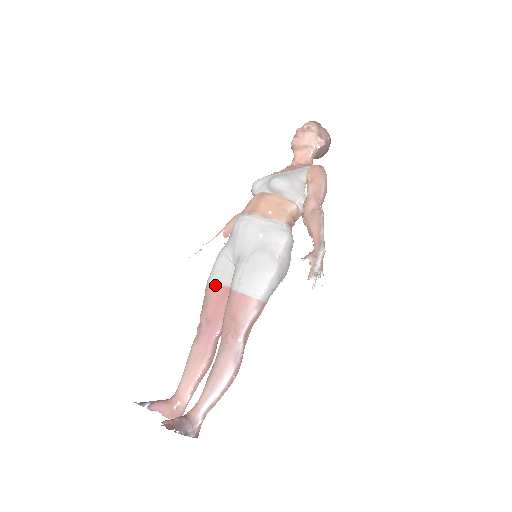
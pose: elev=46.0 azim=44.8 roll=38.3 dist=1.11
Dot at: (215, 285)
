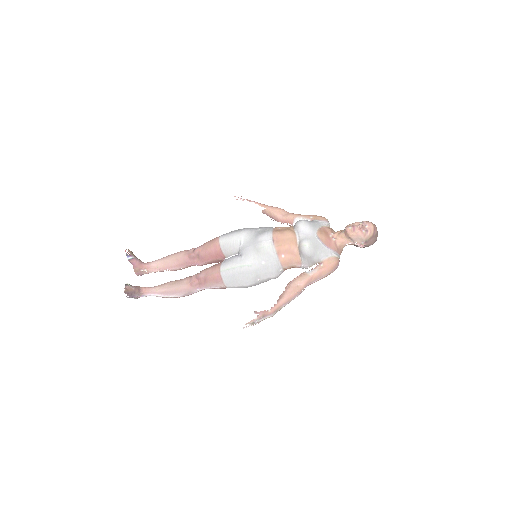
Dot at: (220, 246)
